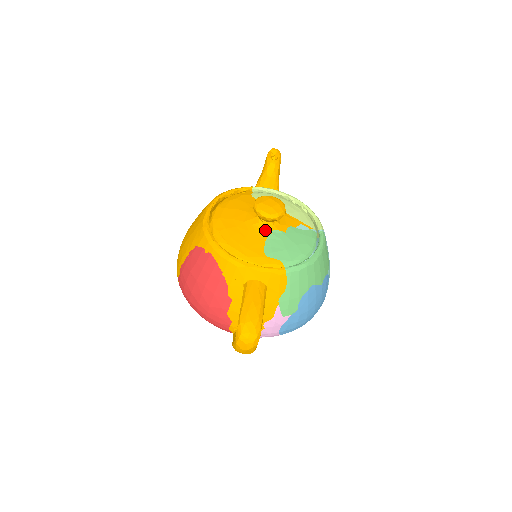
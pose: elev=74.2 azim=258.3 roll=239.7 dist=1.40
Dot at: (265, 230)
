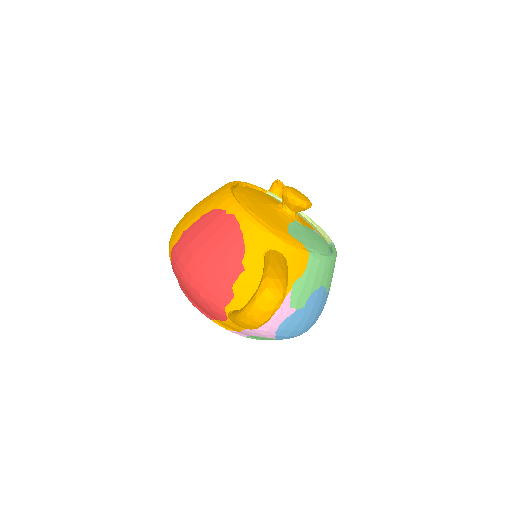
Dot at: (288, 217)
